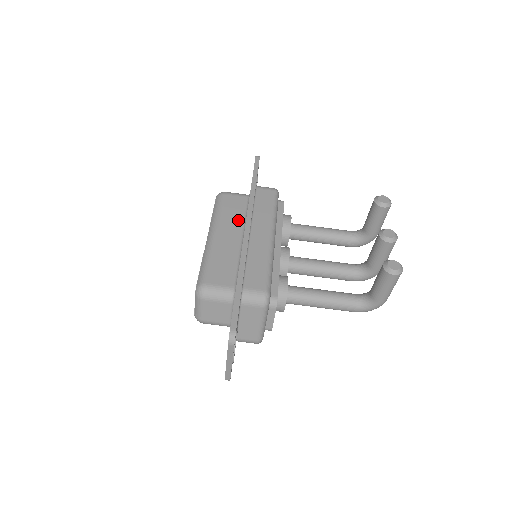
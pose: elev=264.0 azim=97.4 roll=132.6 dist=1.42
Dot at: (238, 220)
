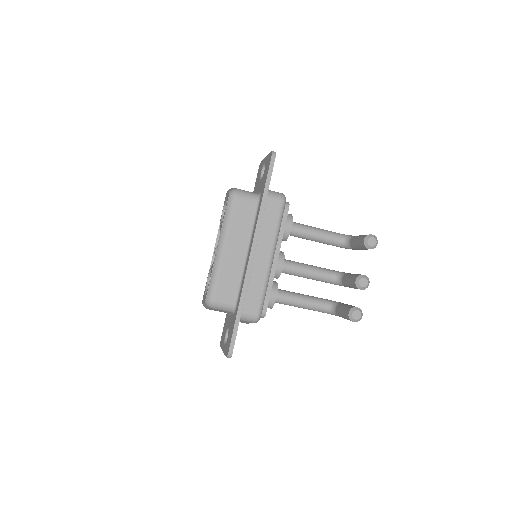
Dot at: (246, 231)
